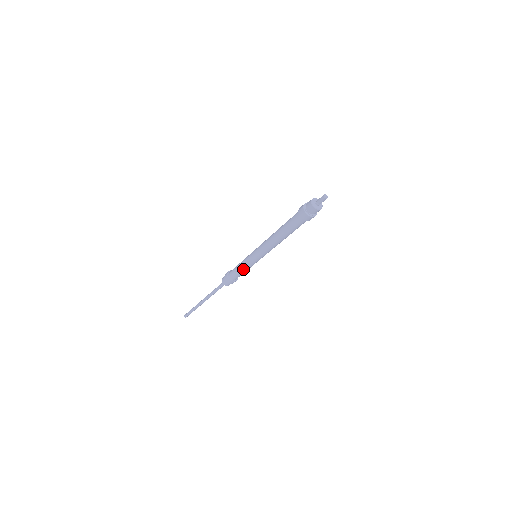
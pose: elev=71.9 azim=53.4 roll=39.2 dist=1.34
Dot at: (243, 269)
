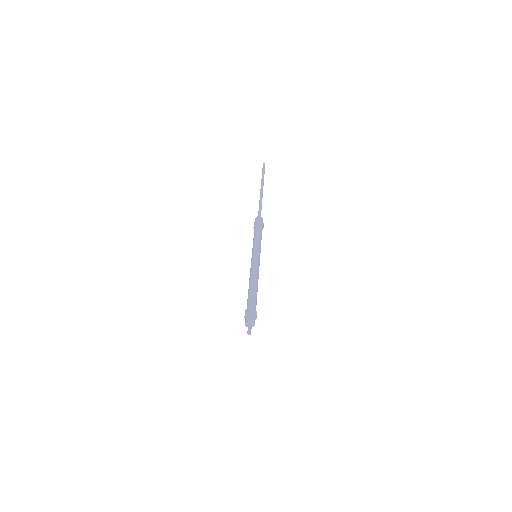
Dot at: occluded
